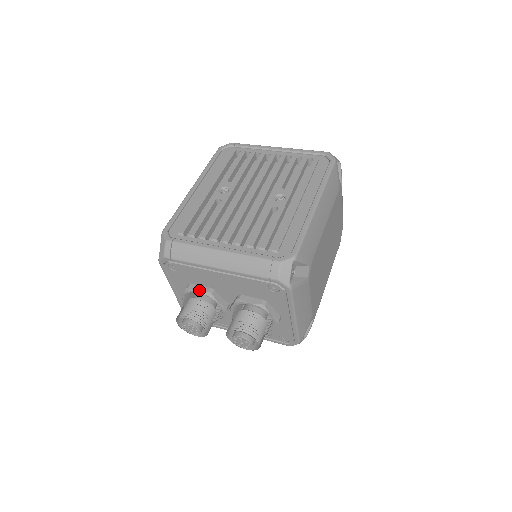
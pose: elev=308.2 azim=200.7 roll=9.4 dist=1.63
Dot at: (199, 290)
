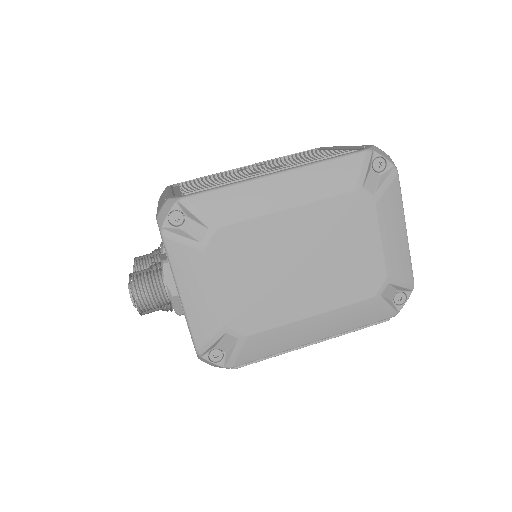
Dot at: (162, 243)
